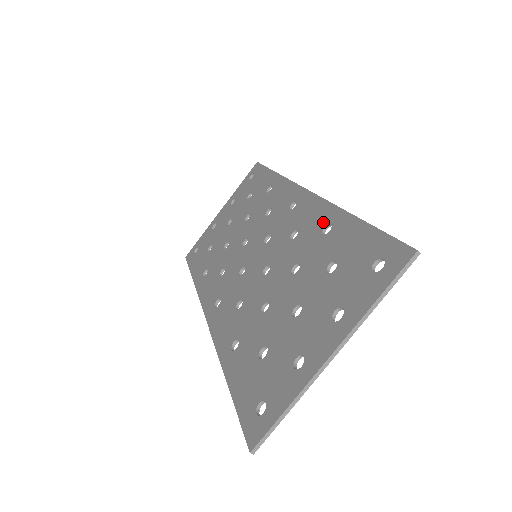
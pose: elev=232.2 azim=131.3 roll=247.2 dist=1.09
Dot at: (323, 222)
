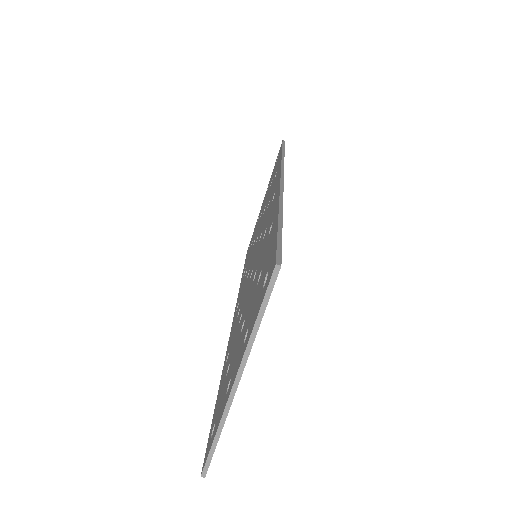
Dot at: (272, 220)
